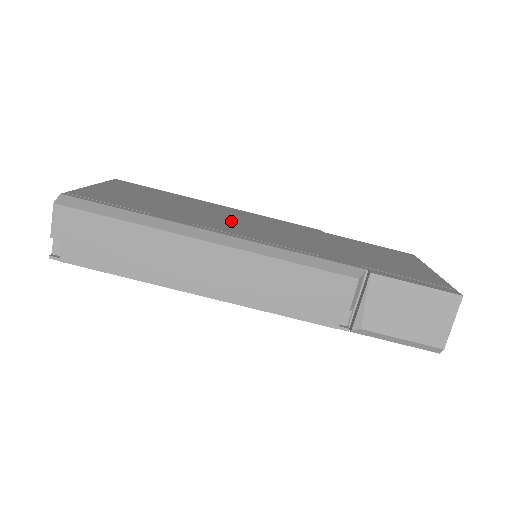
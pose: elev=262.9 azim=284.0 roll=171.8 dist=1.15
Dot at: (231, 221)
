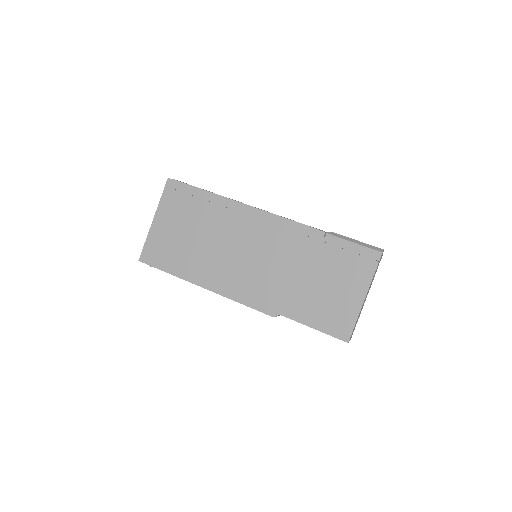
Dot at: occluded
